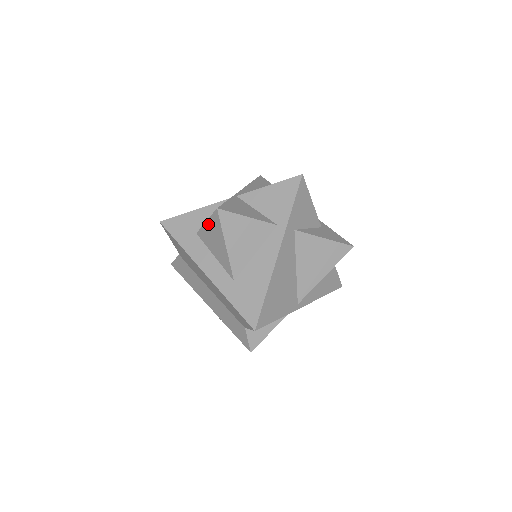
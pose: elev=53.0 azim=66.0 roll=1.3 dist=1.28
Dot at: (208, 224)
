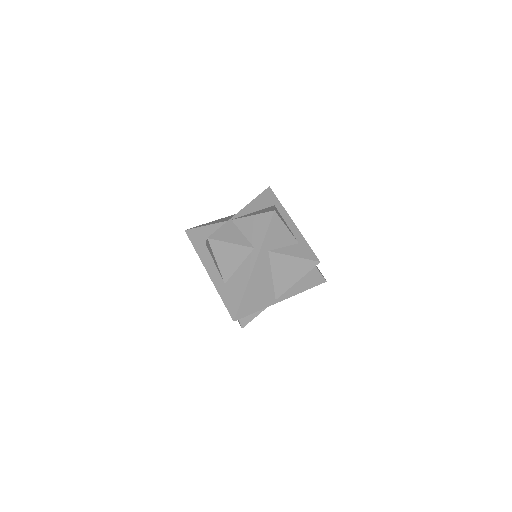
Dot at: (207, 243)
